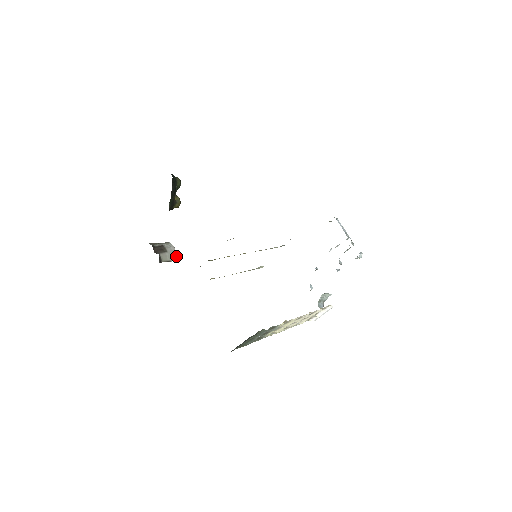
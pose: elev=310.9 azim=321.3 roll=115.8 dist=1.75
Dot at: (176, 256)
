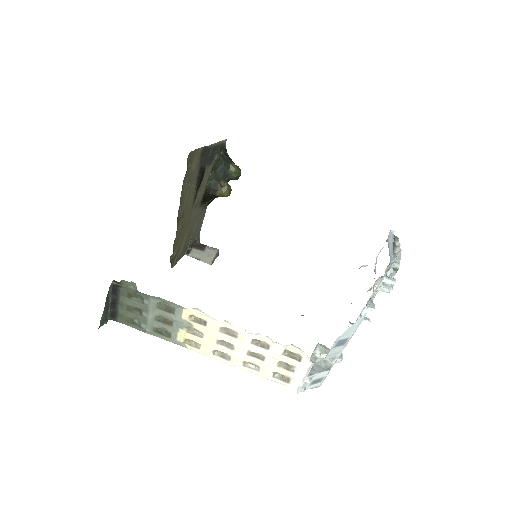
Dot at: (210, 259)
